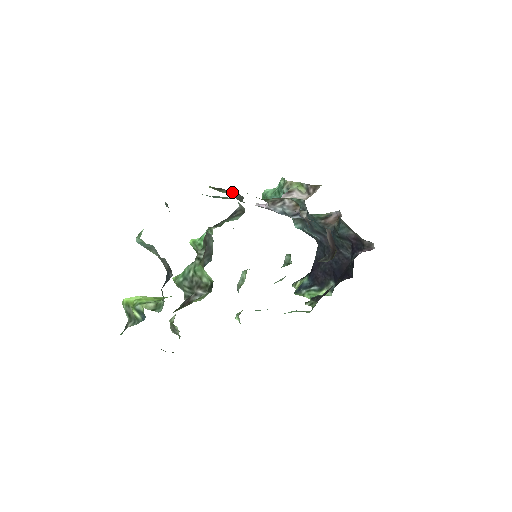
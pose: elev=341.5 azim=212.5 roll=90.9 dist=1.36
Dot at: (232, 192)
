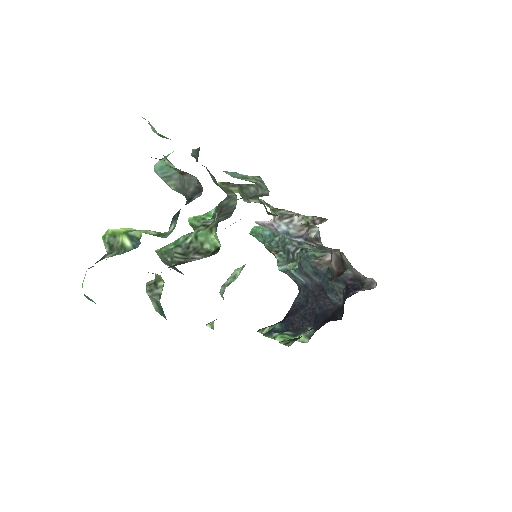
Dot at: (248, 187)
